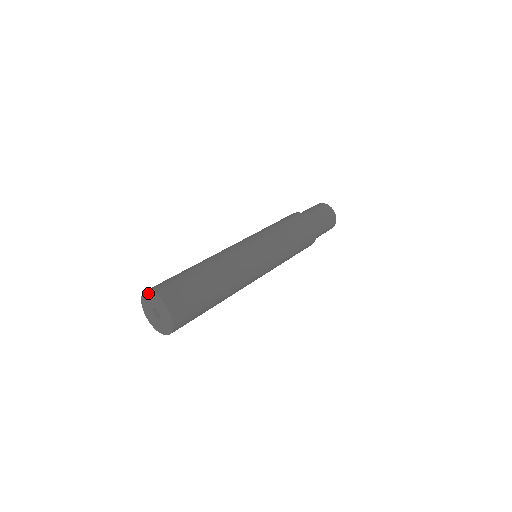
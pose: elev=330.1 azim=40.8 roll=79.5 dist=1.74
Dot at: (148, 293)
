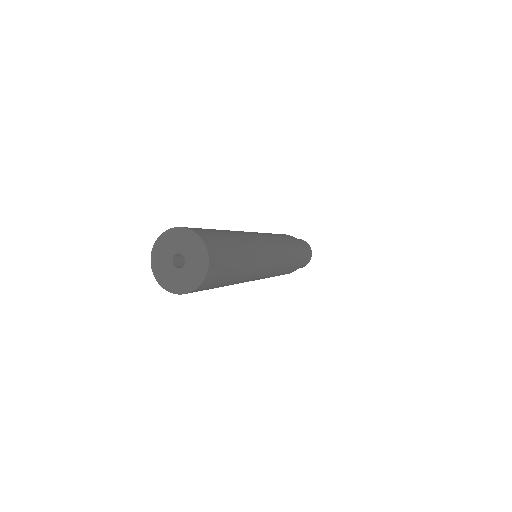
Dot at: (154, 252)
